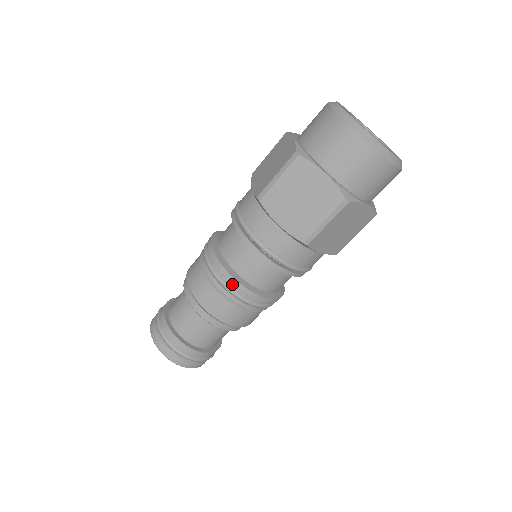
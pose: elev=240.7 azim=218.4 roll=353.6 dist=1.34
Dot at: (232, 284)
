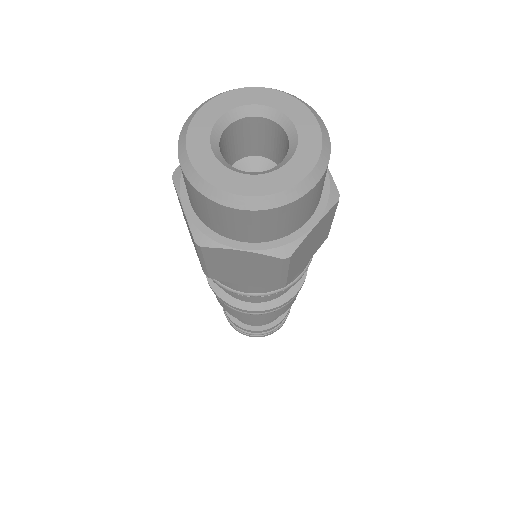
Dot at: (253, 311)
